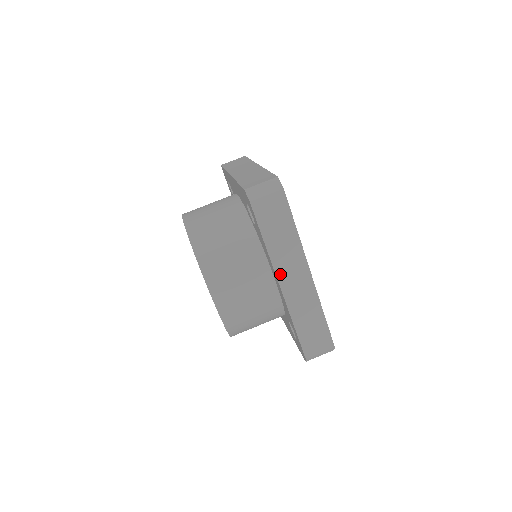
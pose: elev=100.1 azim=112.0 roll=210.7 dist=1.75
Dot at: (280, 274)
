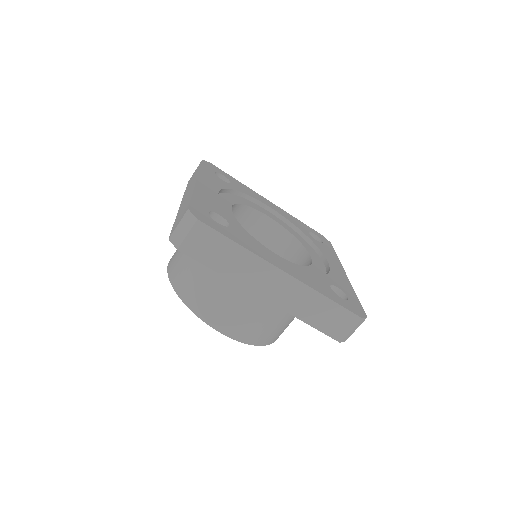
Dot at: (255, 289)
